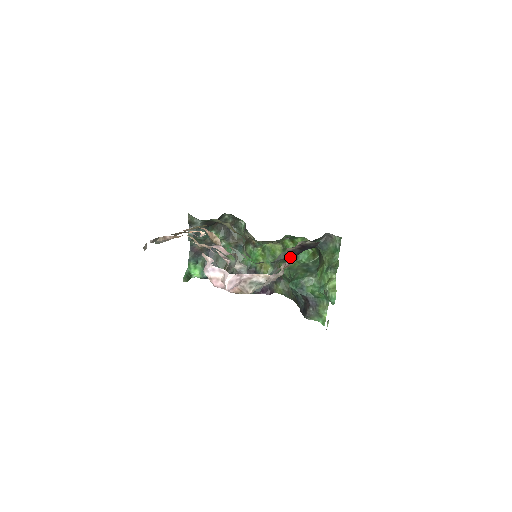
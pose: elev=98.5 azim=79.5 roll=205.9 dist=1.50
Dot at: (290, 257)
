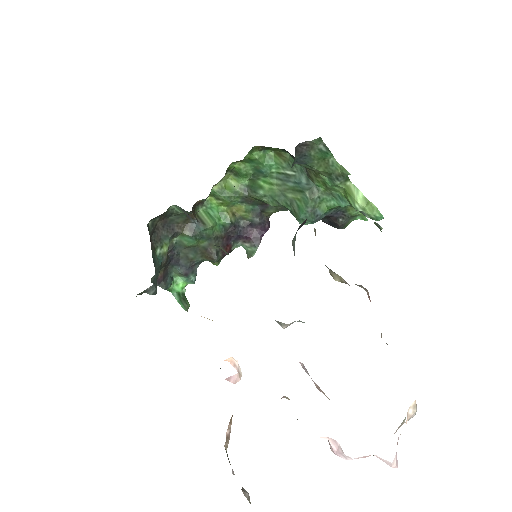
Dot at: occluded
